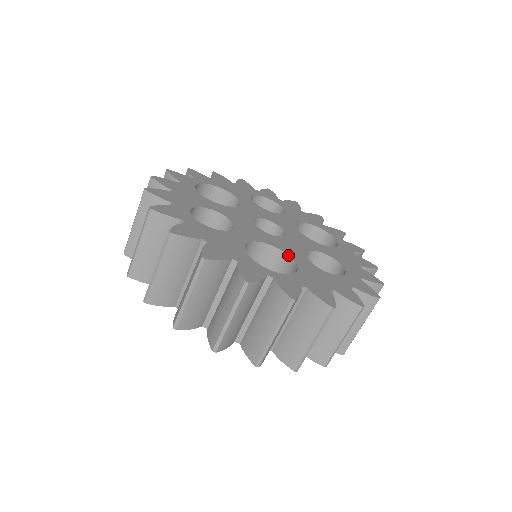
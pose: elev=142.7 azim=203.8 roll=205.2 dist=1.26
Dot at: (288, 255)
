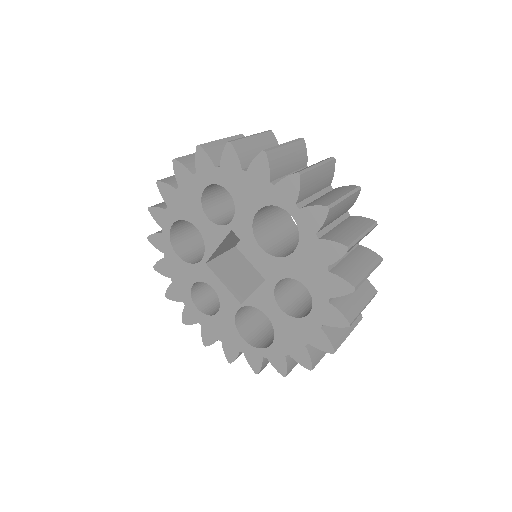
Dot at: occluded
